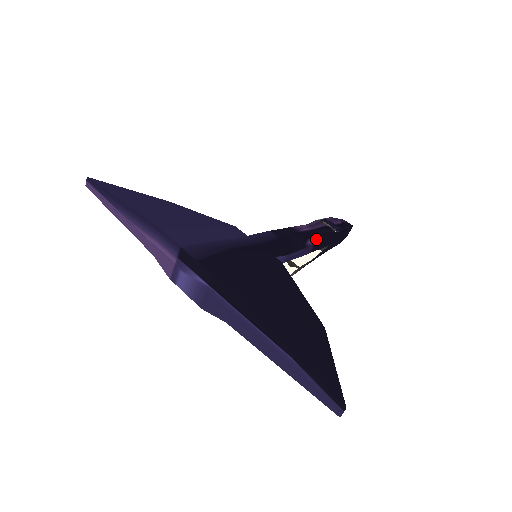
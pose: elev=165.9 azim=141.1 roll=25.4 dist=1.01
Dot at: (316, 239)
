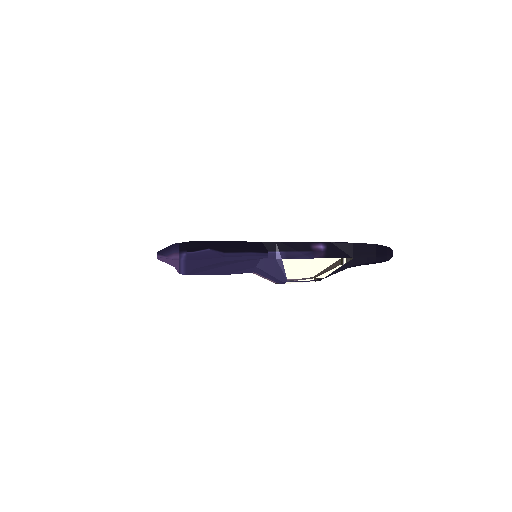
Dot at: (327, 247)
